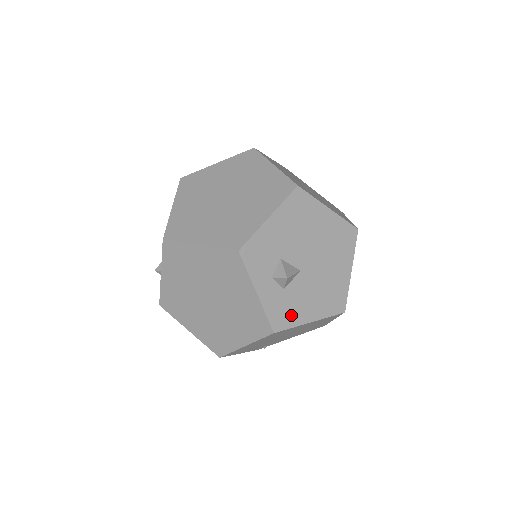
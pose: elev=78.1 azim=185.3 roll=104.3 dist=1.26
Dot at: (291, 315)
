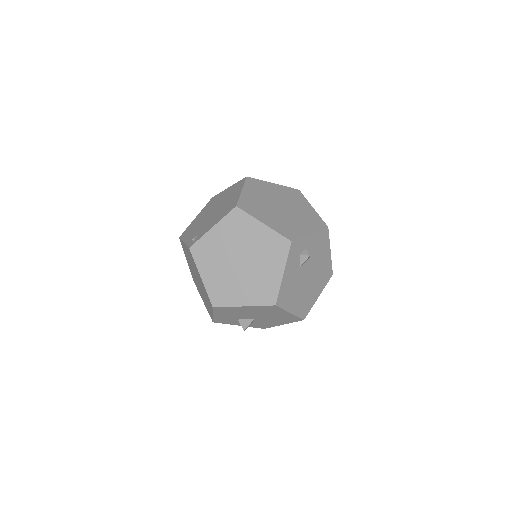
Dot at: (267, 325)
